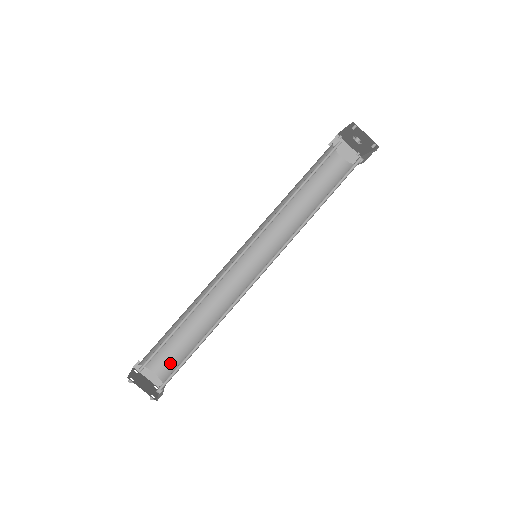
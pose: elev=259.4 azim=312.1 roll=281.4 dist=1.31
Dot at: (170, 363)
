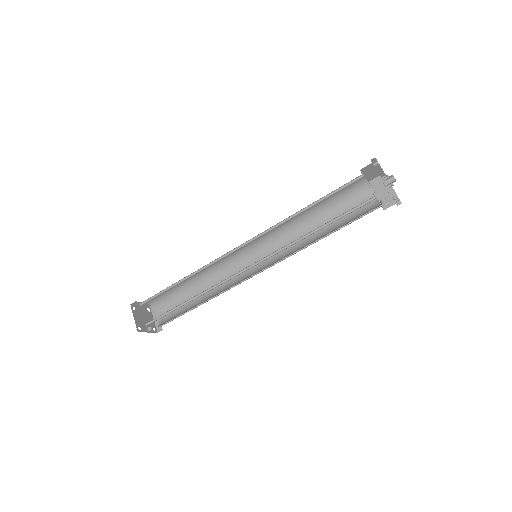
Dot at: (170, 316)
